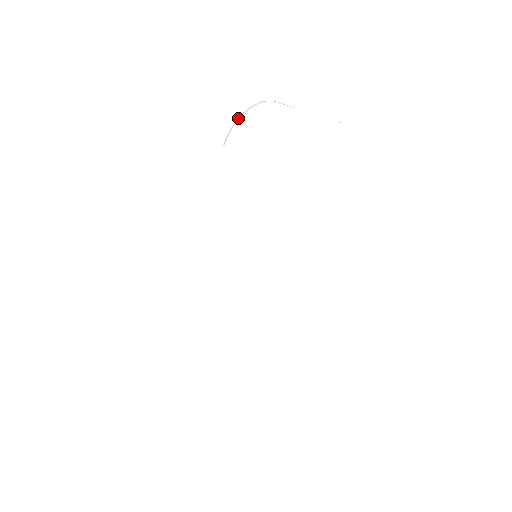
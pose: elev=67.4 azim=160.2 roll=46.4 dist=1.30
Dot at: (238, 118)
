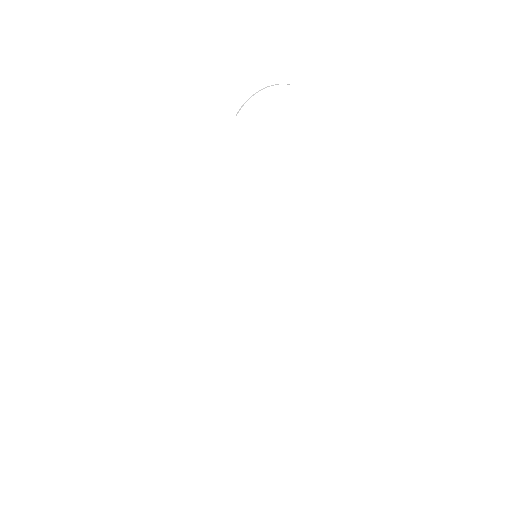
Dot at: (256, 92)
